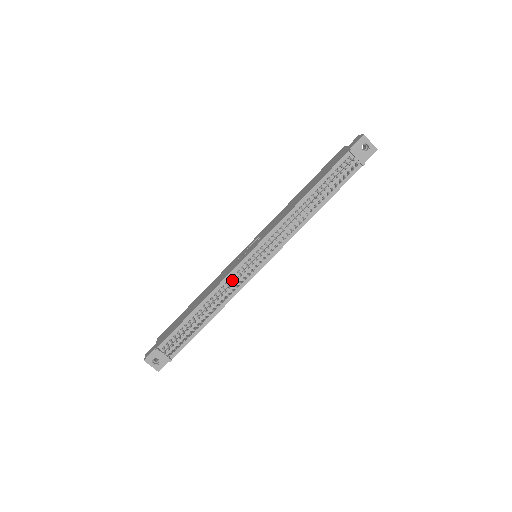
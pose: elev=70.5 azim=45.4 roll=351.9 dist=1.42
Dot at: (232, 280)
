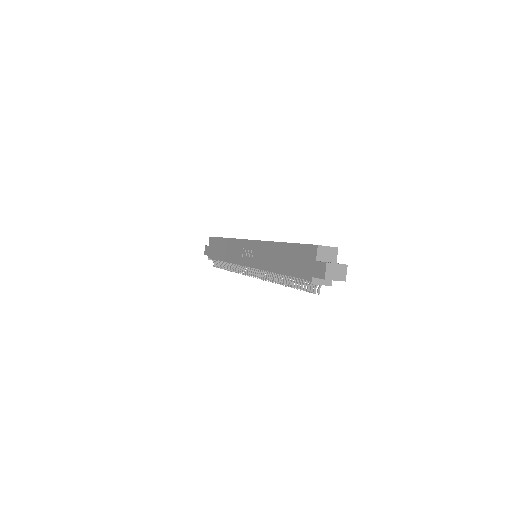
Dot at: (240, 267)
